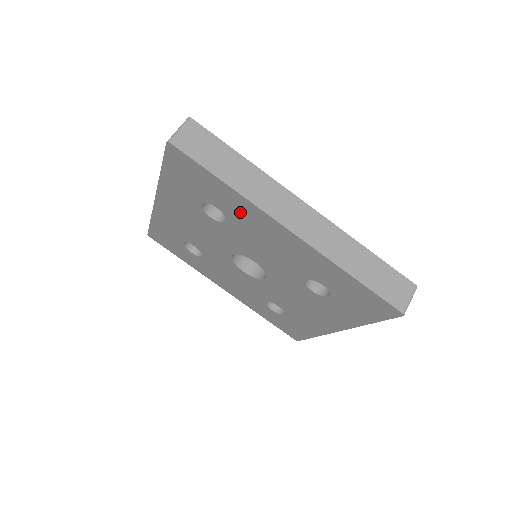
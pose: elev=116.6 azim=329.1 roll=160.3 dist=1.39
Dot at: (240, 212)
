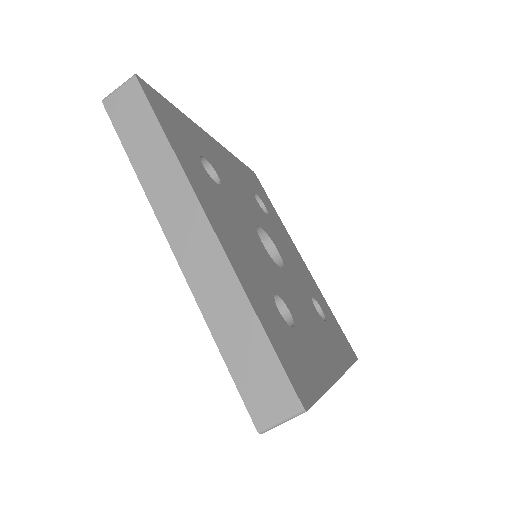
Dot at: occluded
